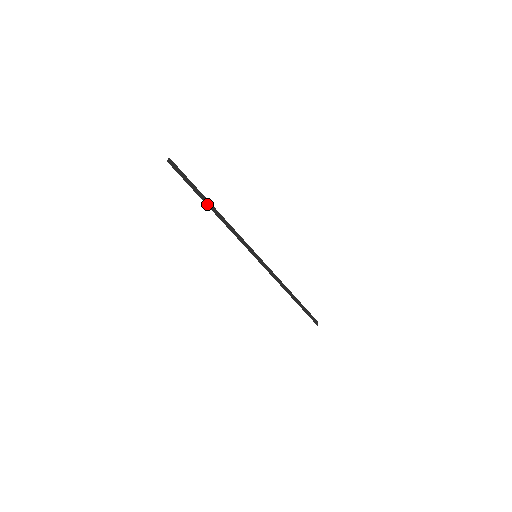
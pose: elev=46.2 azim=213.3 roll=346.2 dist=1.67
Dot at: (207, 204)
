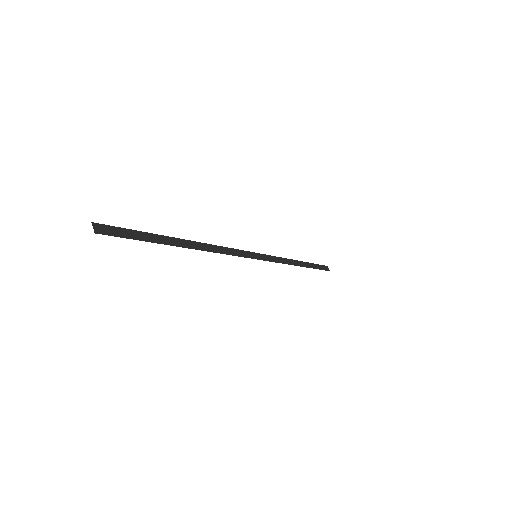
Dot at: (179, 245)
